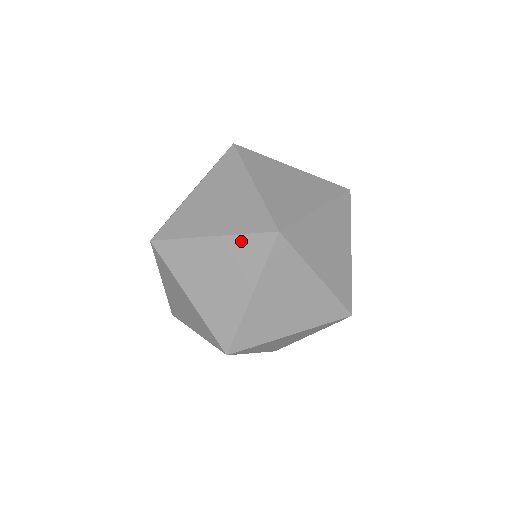
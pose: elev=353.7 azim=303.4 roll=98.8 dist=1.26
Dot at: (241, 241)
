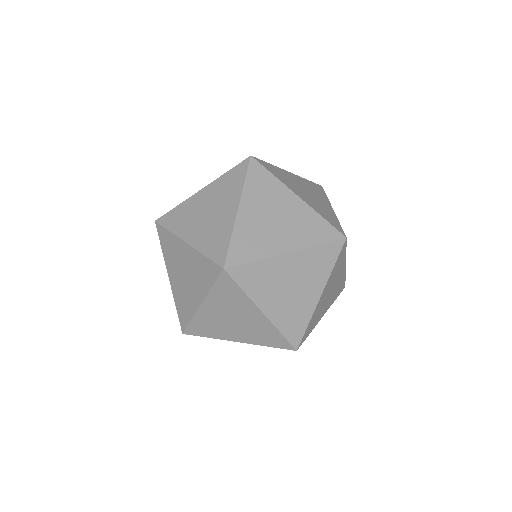
Dot at: occluded
